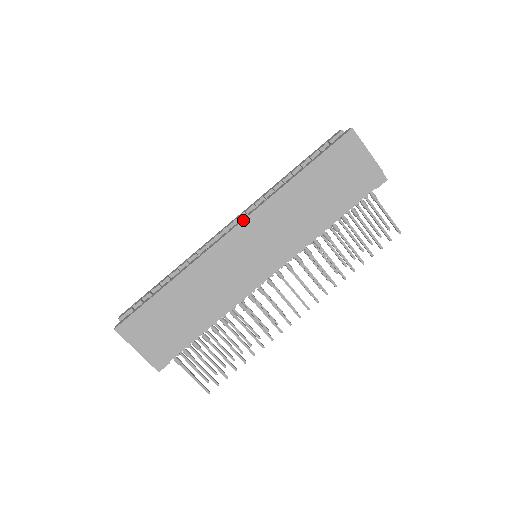
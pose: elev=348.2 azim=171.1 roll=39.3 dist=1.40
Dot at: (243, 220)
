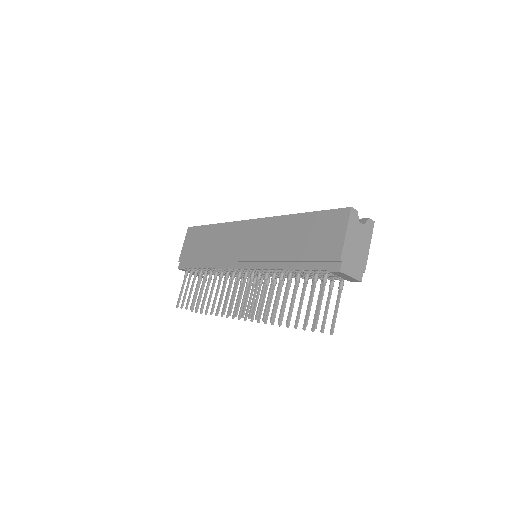
Dot at: (259, 218)
